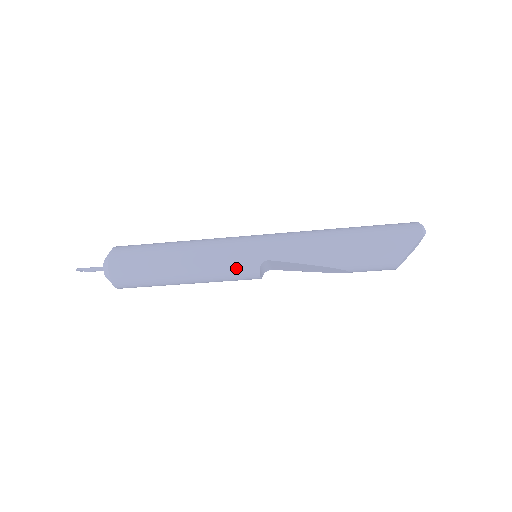
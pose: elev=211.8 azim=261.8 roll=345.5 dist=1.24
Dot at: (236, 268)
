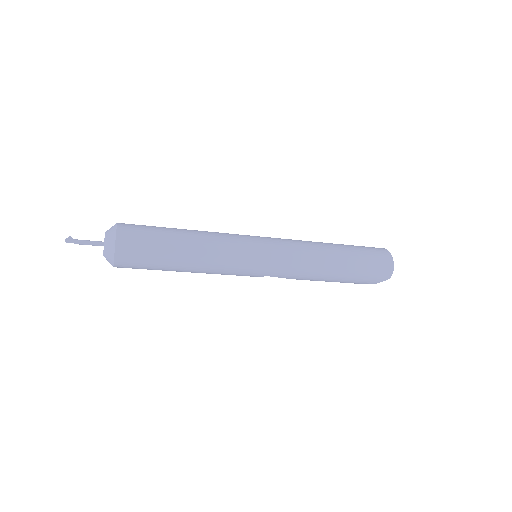
Dot at: (239, 275)
